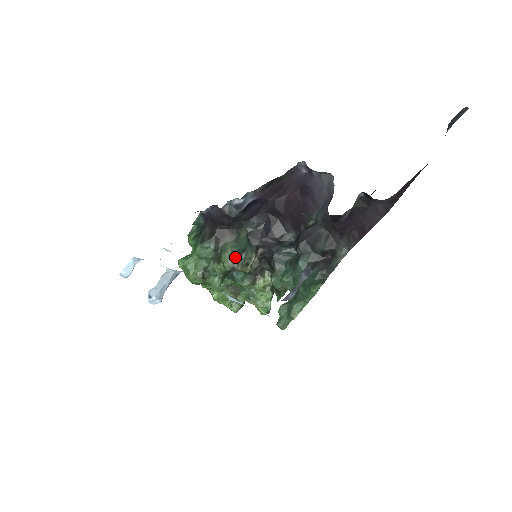
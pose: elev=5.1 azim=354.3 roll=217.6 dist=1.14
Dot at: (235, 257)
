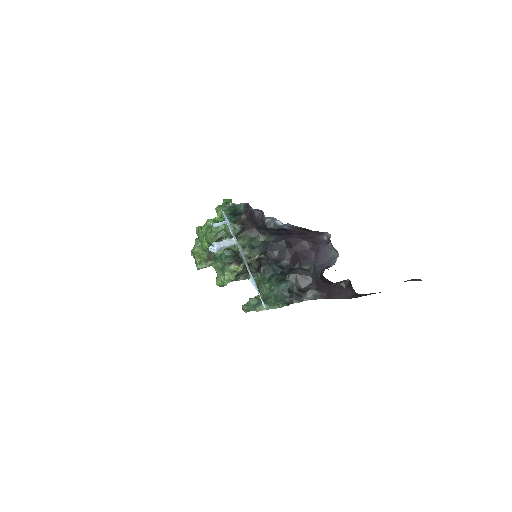
Dot at: (245, 247)
